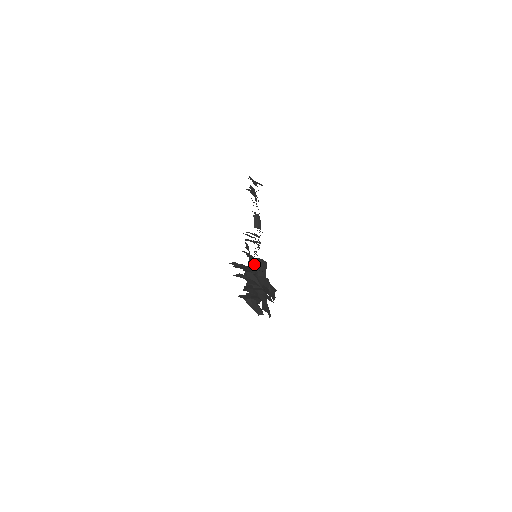
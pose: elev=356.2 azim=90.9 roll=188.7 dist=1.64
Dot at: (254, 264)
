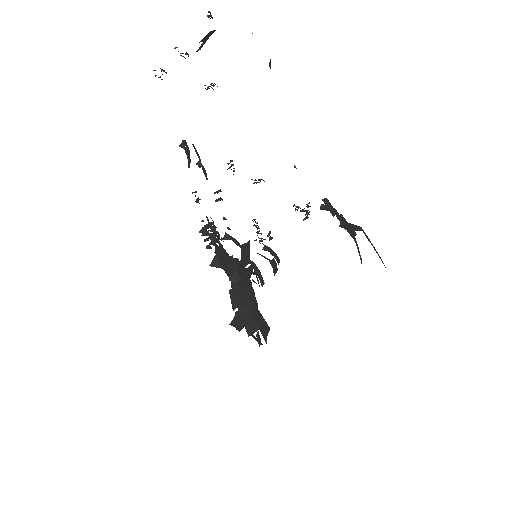
Dot at: (249, 266)
